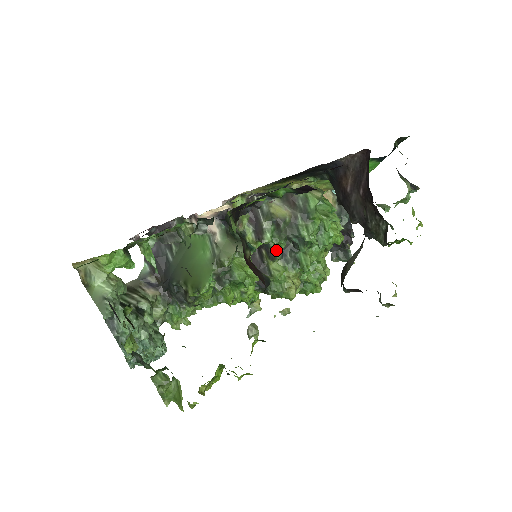
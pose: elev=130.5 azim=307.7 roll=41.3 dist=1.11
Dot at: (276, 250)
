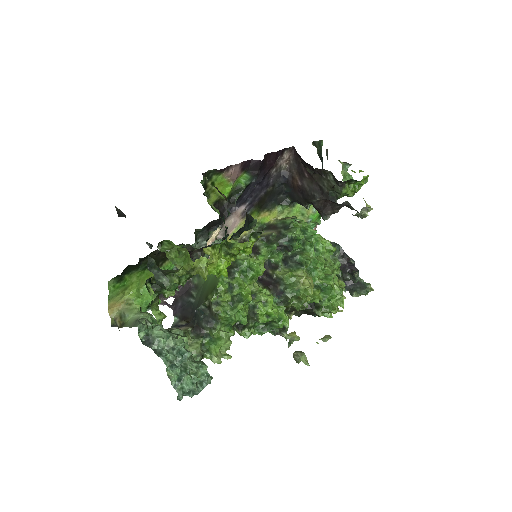
Dot at: (276, 260)
